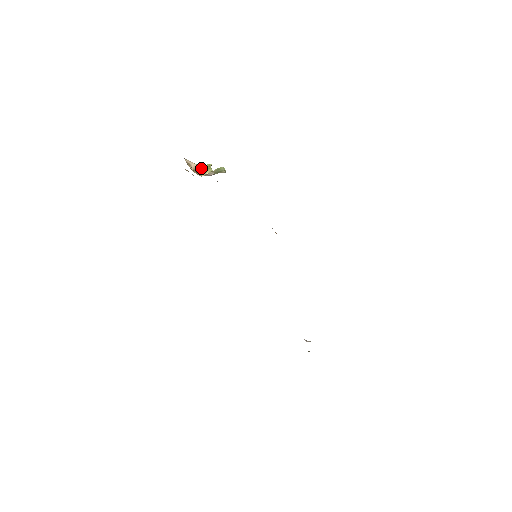
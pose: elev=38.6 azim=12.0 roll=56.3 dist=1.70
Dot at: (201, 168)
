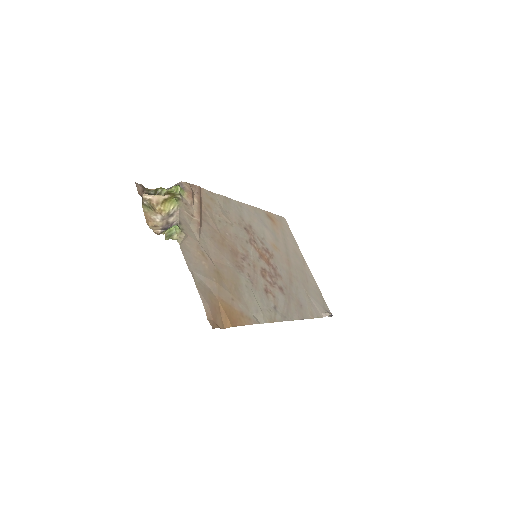
Dot at: (165, 200)
